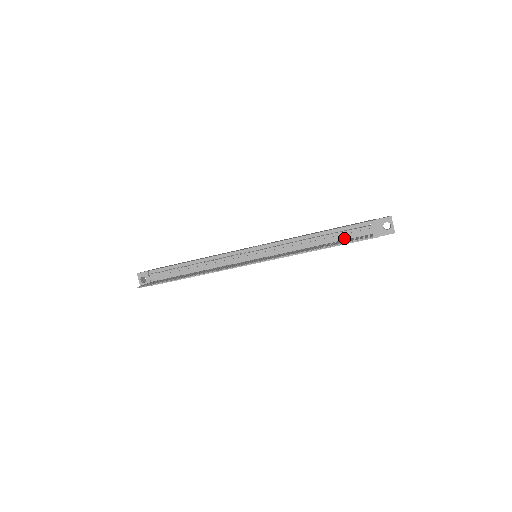
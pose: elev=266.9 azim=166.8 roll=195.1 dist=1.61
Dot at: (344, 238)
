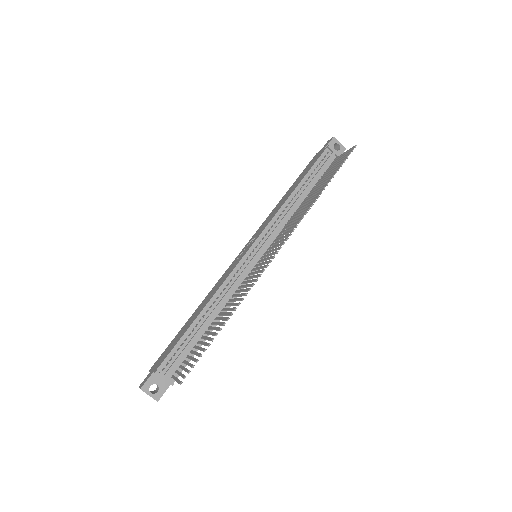
Dot at: (318, 178)
